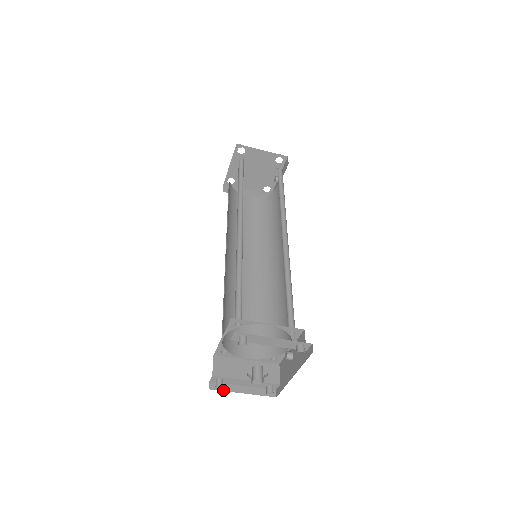
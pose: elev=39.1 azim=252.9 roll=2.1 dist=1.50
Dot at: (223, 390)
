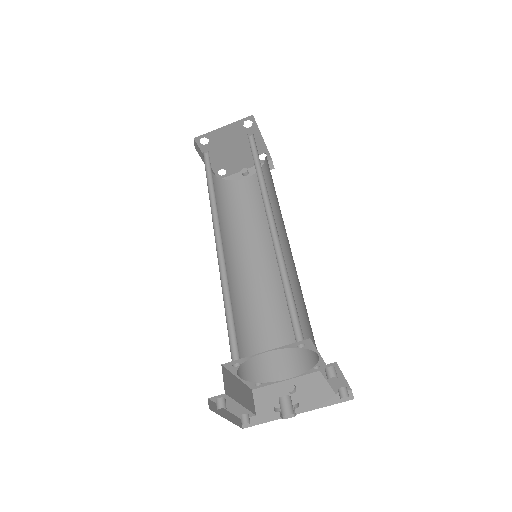
Dot at: (217, 412)
